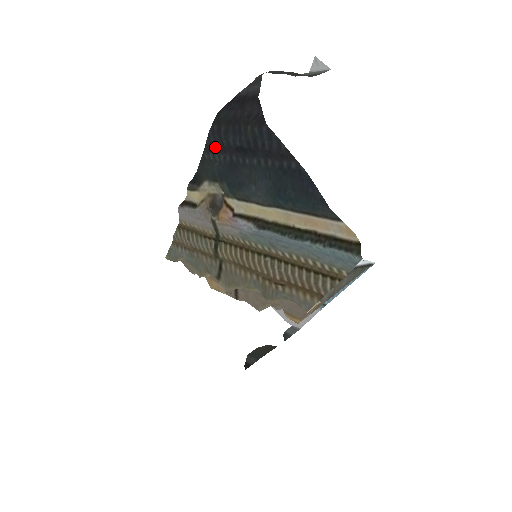
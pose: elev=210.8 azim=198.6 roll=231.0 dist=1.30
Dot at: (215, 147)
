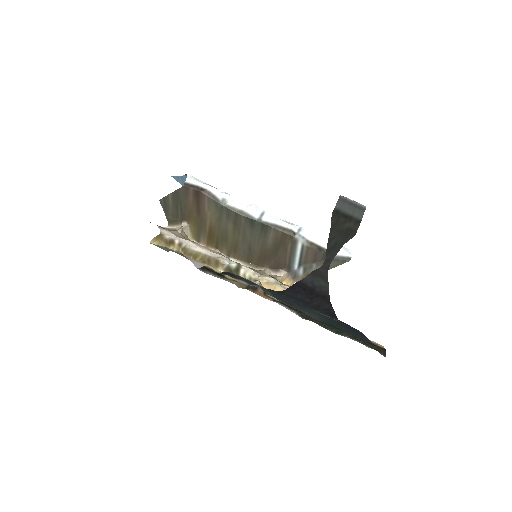
Dot at: occluded
